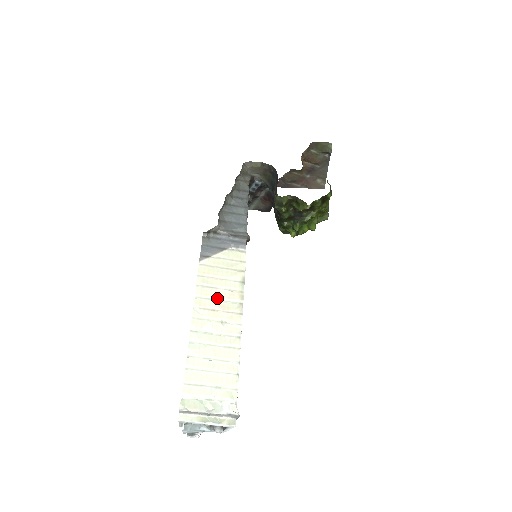
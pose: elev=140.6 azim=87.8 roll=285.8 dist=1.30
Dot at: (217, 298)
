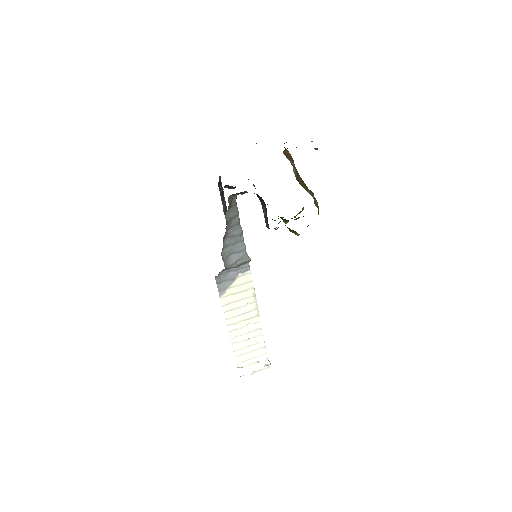
Dot at: (240, 314)
